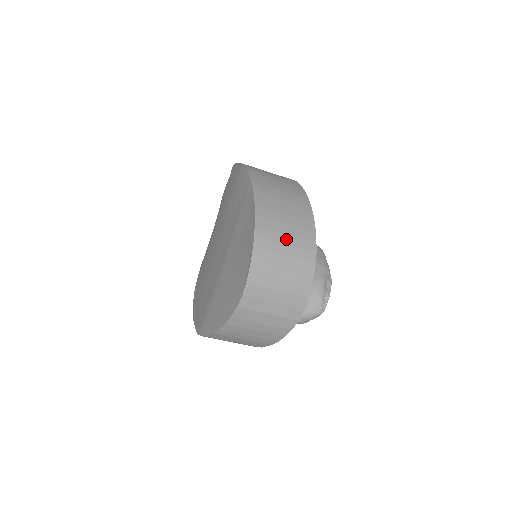
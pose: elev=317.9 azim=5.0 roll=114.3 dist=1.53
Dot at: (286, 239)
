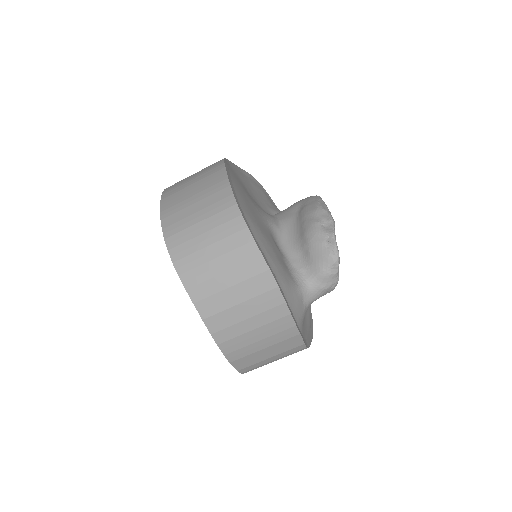
Dot at: (198, 217)
